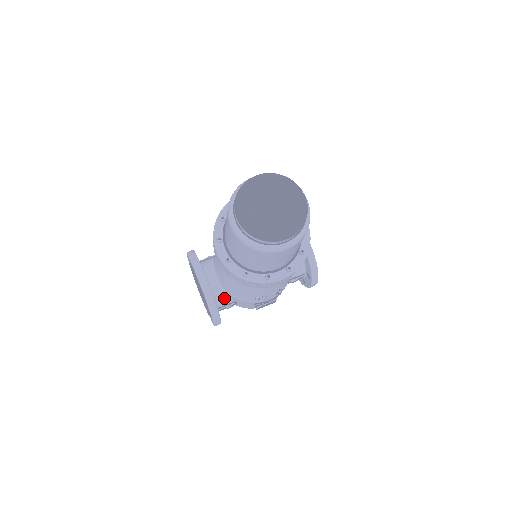
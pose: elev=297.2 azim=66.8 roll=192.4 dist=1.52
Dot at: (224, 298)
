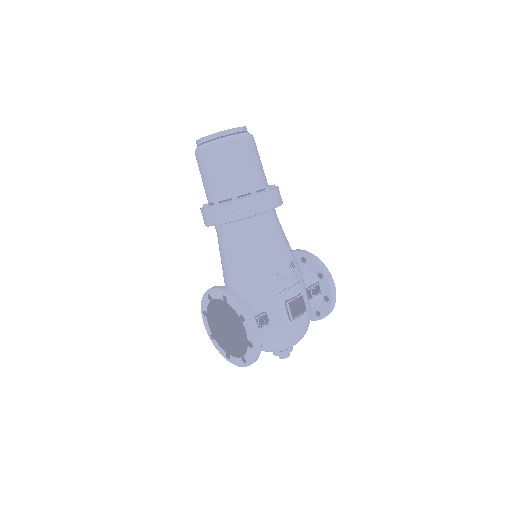
Dot at: (249, 306)
